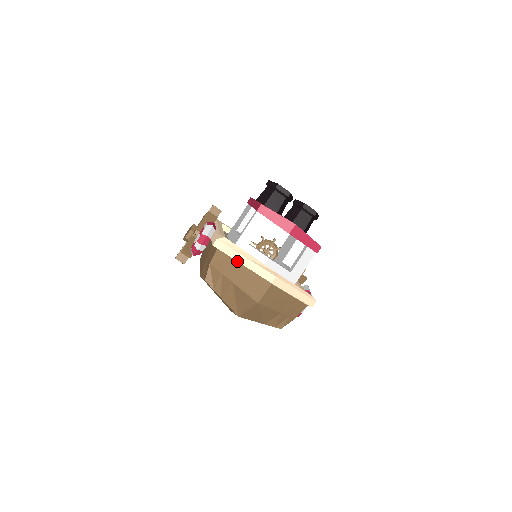
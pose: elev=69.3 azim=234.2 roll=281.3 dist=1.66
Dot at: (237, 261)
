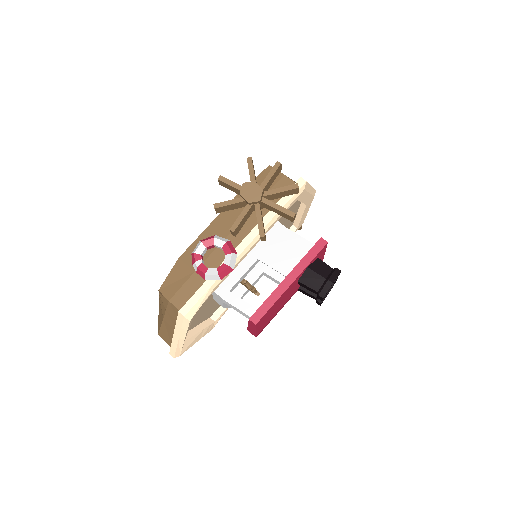
Dot at: occluded
